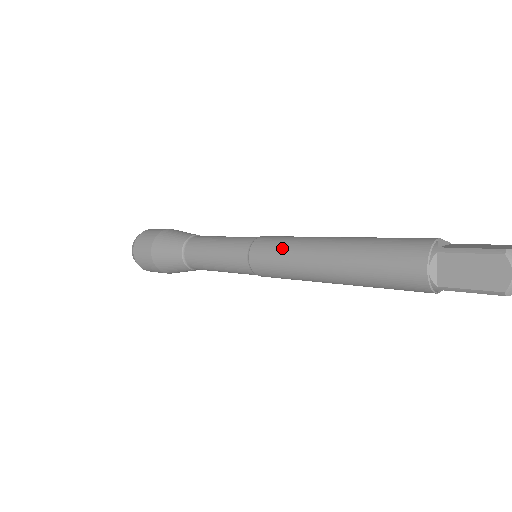
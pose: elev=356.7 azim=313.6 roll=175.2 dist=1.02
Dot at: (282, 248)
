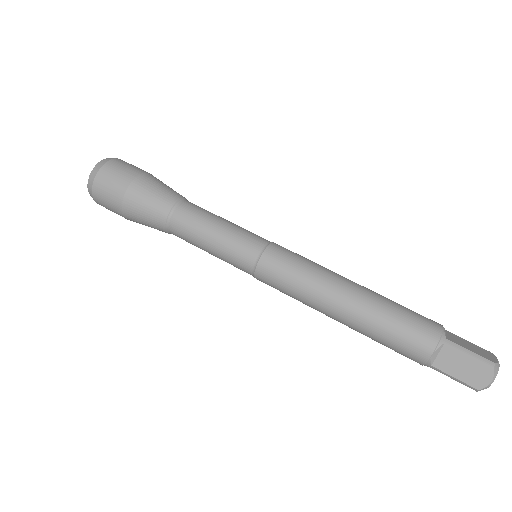
Dot at: (300, 272)
